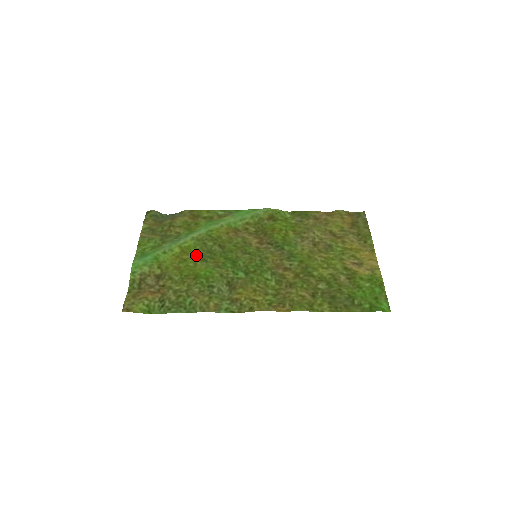
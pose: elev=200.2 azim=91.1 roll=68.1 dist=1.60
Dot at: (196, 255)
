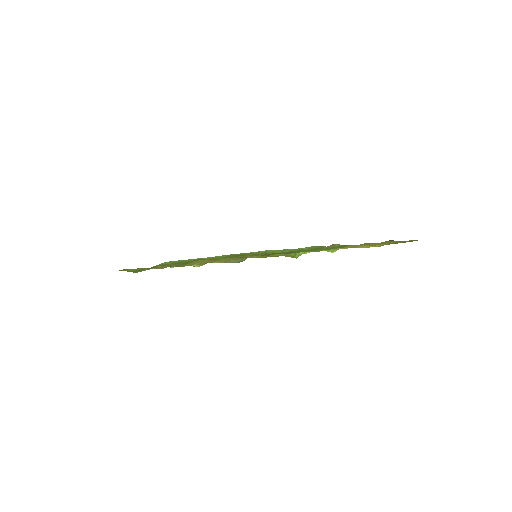
Dot at: occluded
